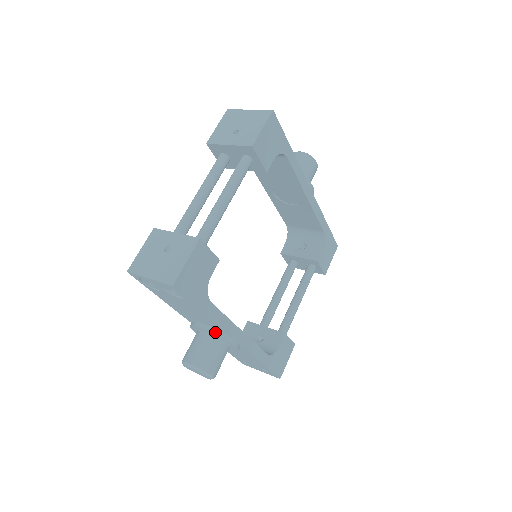
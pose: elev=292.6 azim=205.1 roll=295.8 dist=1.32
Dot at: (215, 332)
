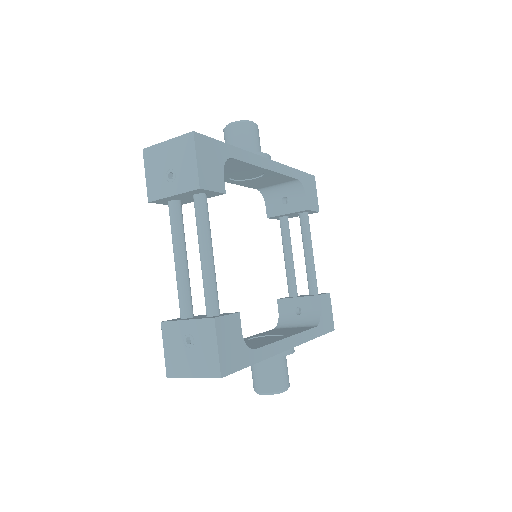
Dot at: occluded
